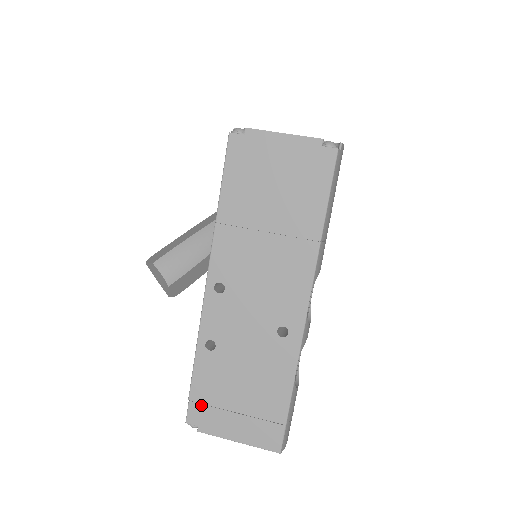
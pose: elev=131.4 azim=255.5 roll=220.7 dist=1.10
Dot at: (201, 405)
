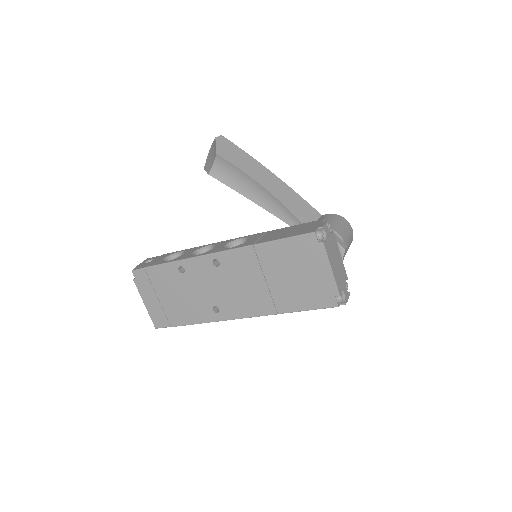
Dot at: (147, 276)
